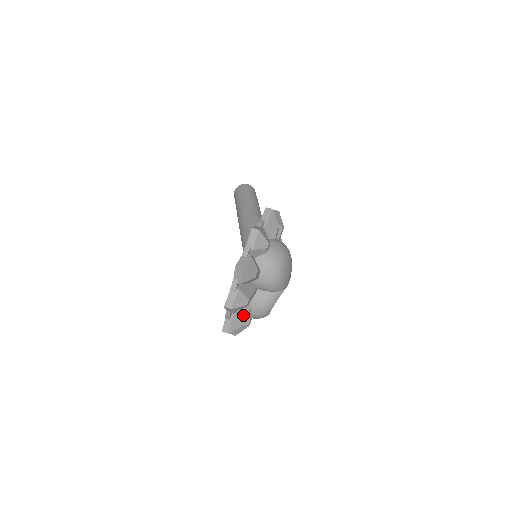
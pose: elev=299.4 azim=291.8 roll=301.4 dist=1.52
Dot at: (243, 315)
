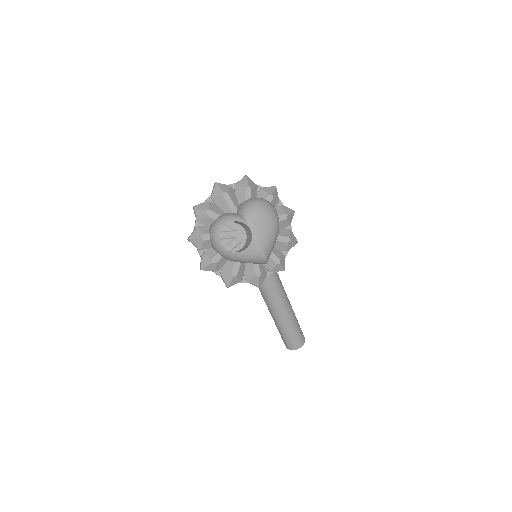
Dot at: (212, 208)
